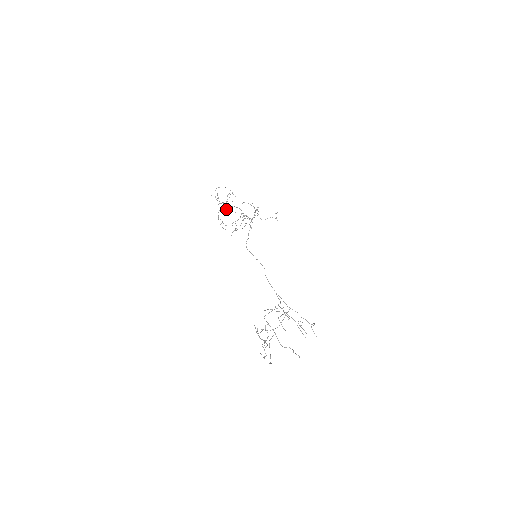
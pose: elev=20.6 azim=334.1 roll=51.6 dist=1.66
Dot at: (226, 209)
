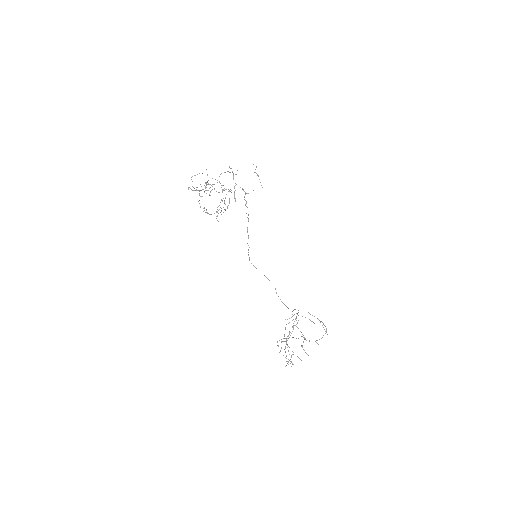
Dot at: (206, 193)
